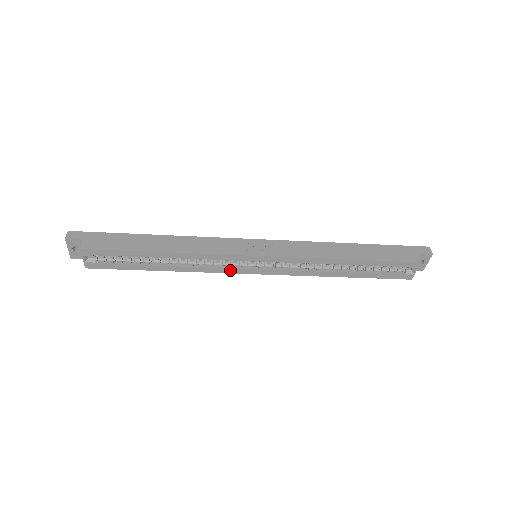
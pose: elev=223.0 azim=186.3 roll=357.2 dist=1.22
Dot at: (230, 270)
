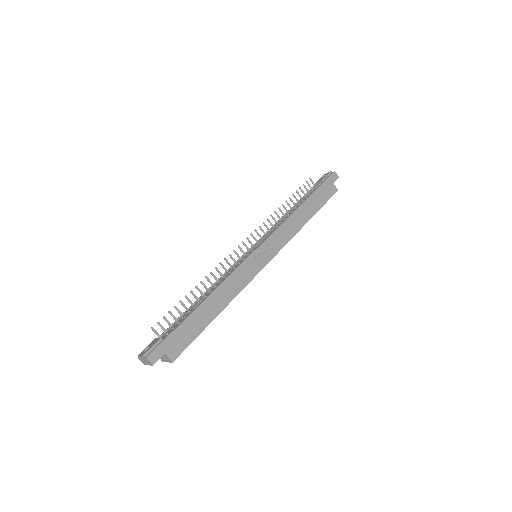
Dot at: occluded
